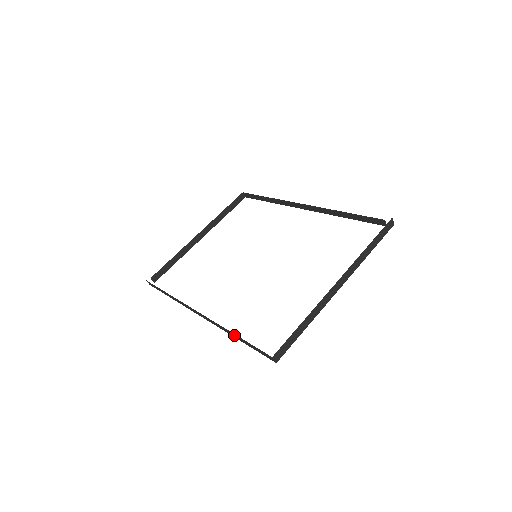
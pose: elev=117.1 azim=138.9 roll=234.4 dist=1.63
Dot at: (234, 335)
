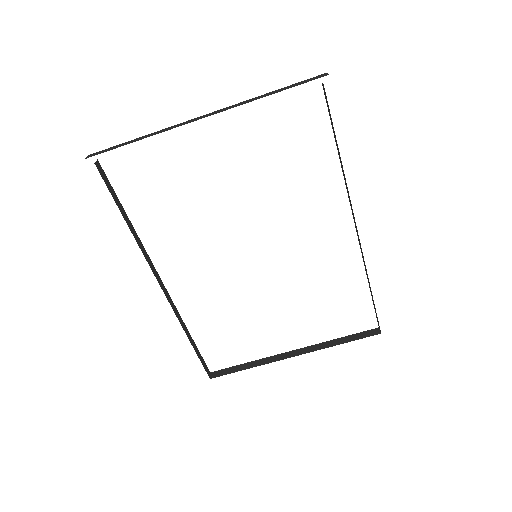
Dot at: occluded
